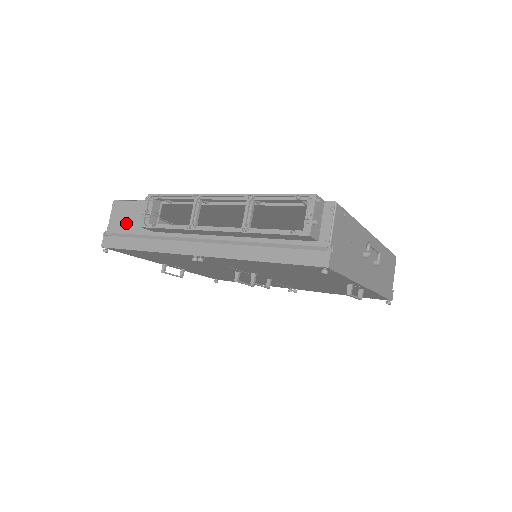
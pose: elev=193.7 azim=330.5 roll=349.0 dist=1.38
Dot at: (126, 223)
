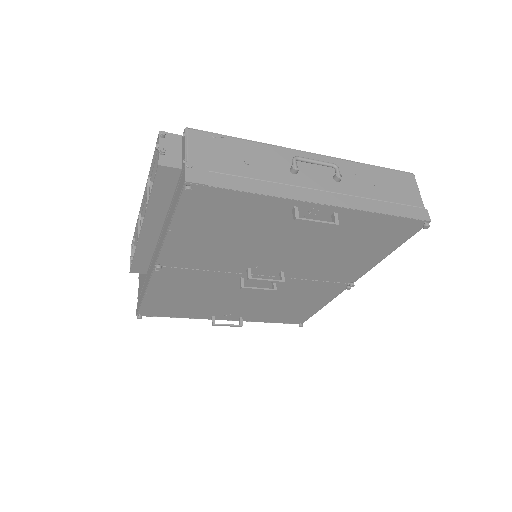
Dot at: (141, 284)
